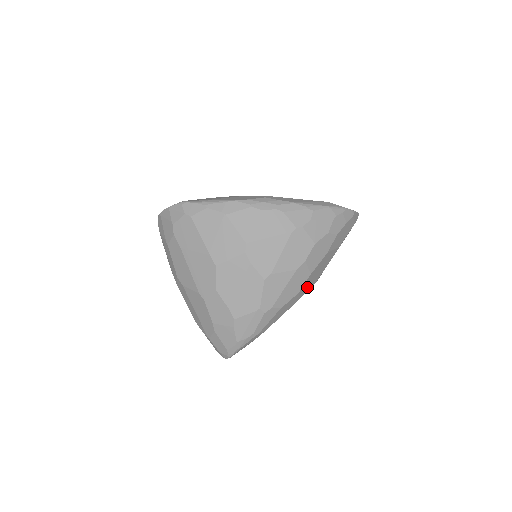
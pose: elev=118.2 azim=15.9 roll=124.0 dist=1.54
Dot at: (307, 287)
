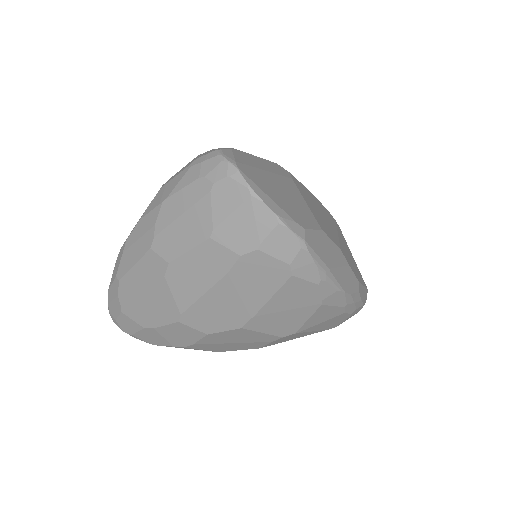
Dot at: occluded
